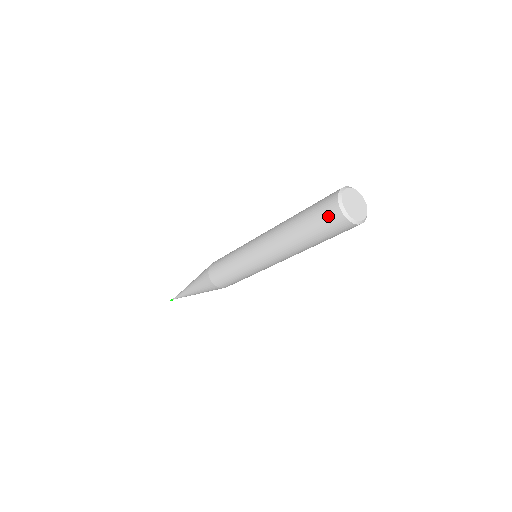
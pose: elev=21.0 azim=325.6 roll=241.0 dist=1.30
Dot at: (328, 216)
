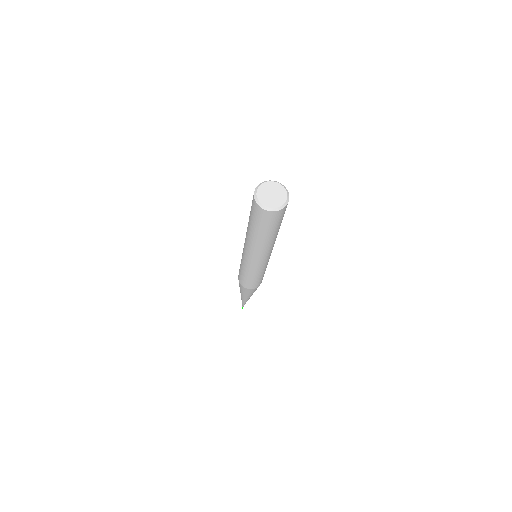
Dot at: (252, 200)
